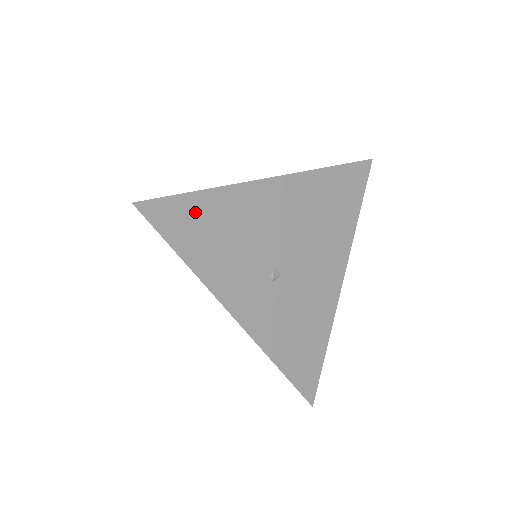
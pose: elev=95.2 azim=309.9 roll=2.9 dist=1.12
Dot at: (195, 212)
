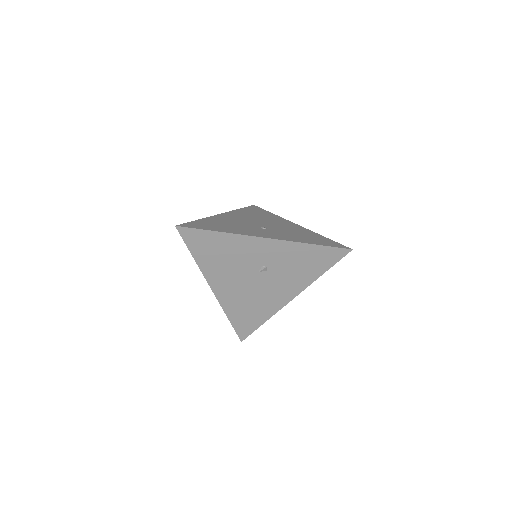
Dot at: (203, 223)
